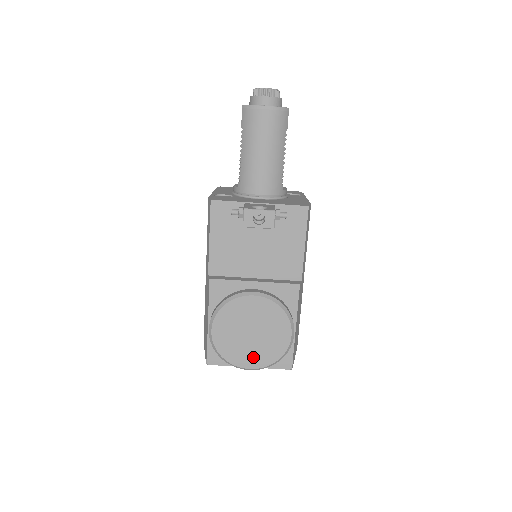
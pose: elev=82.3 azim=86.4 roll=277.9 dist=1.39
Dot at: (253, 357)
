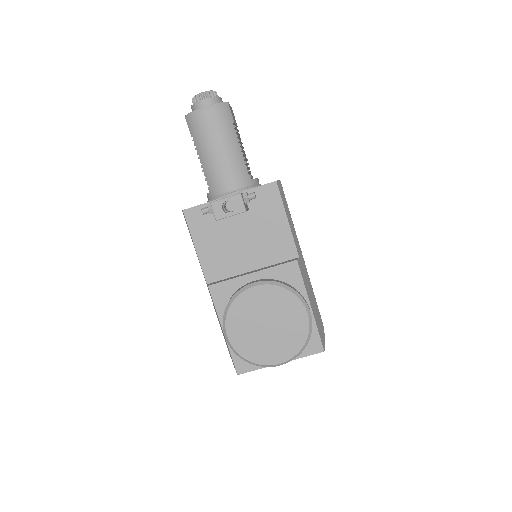
Dot at: (278, 350)
